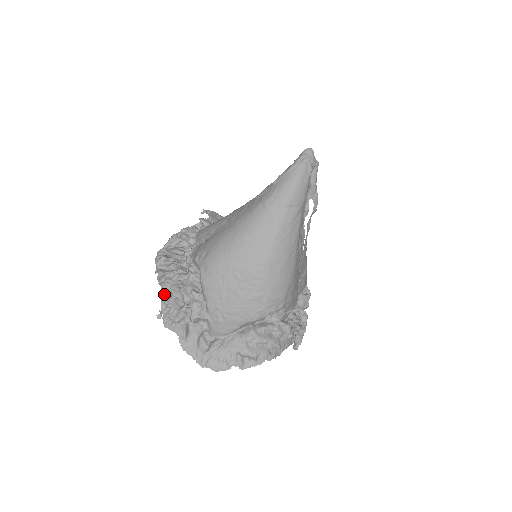
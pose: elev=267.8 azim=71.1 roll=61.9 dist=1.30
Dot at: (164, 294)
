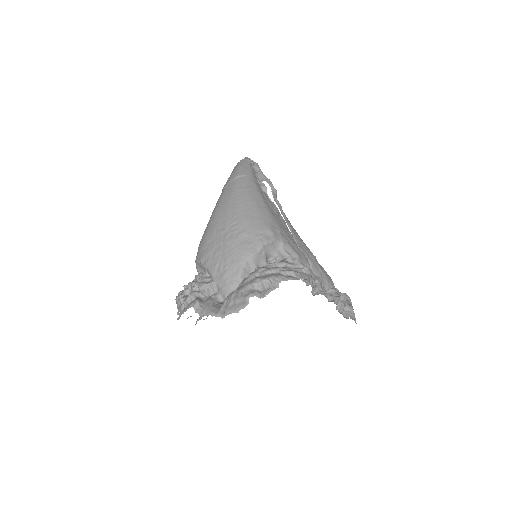
Dot at: (178, 299)
